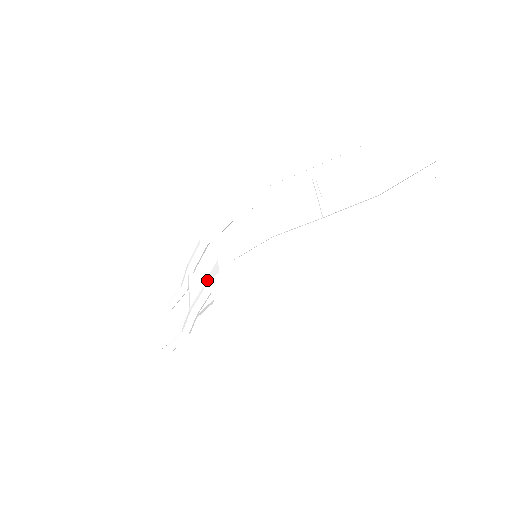
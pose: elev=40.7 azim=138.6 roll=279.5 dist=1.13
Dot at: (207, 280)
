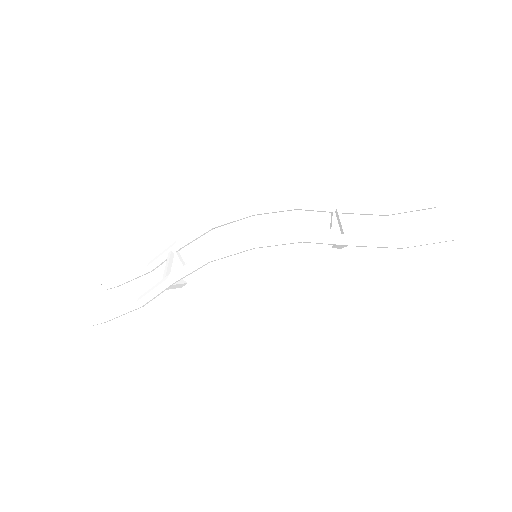
Dot at: occluded
